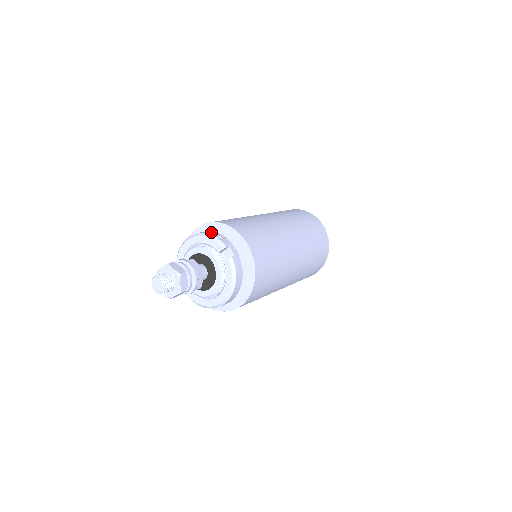
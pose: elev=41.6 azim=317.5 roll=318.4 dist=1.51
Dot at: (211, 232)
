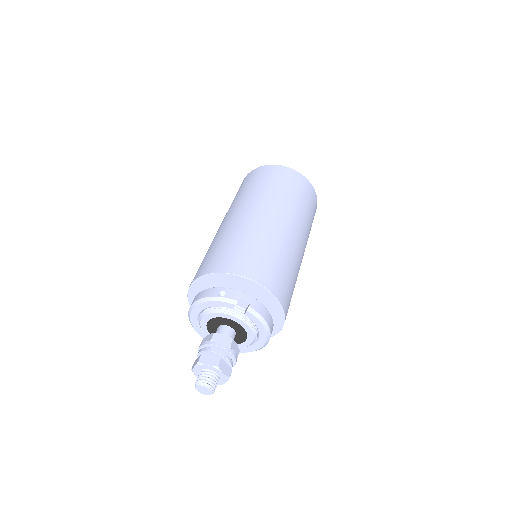
Dot at: (210, 291)
